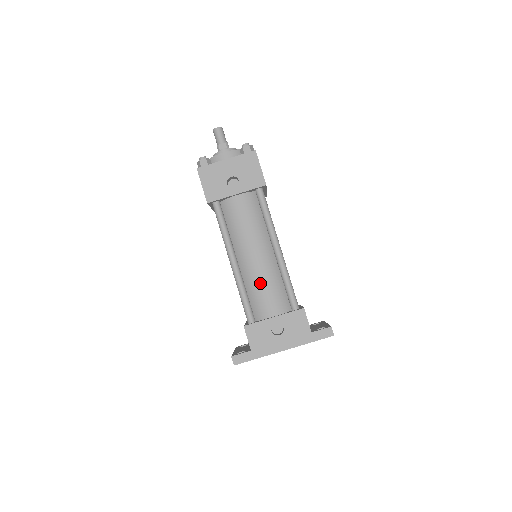
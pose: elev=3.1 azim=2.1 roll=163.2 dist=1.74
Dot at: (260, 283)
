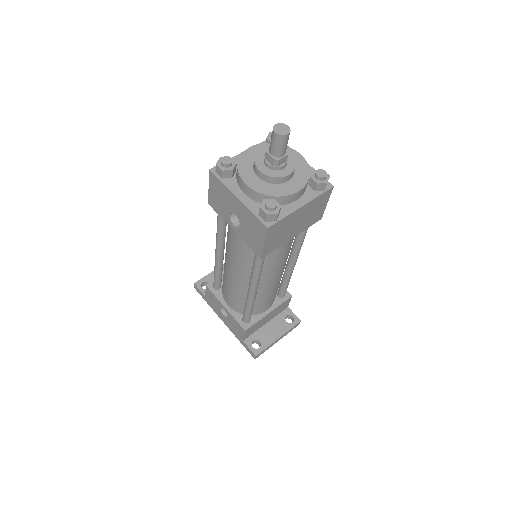
Dot at: (228, 285)
